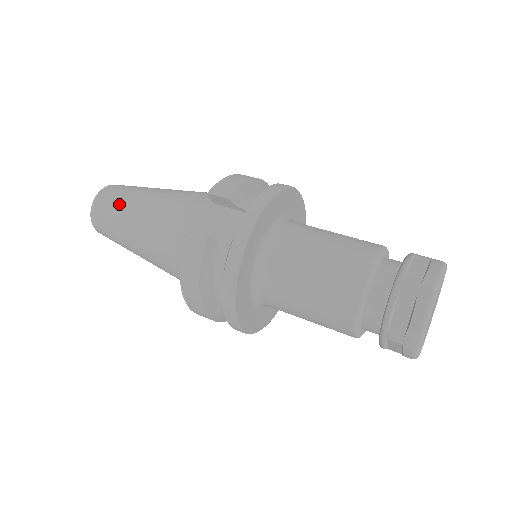
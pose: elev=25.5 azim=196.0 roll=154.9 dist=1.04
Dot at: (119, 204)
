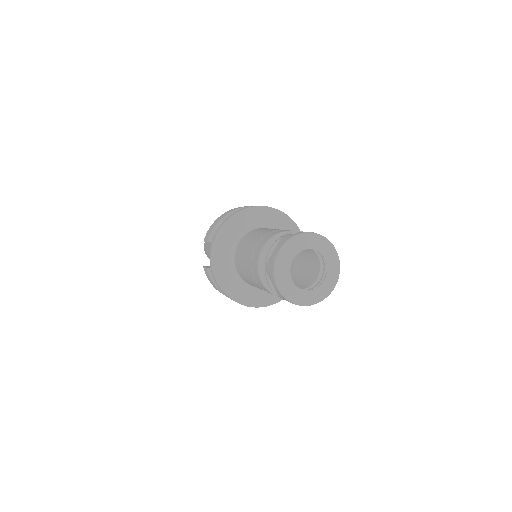
Dot at: (206, 250)
